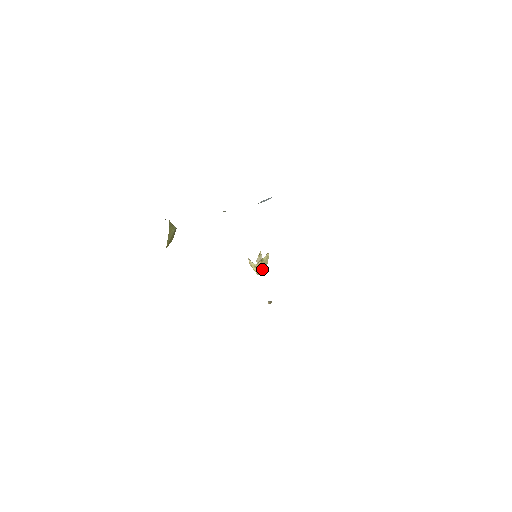
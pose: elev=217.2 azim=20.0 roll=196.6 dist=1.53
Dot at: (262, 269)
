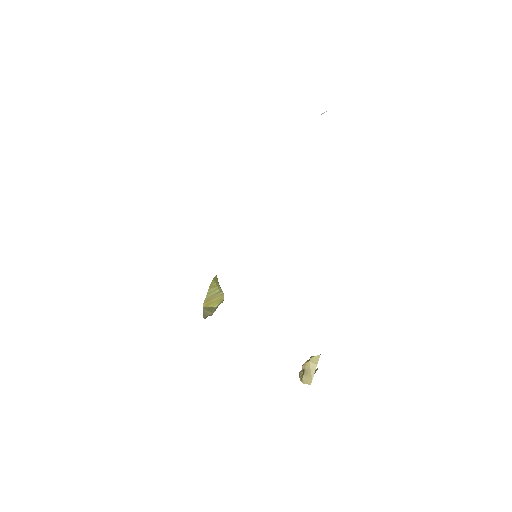
Dot at: (308, 374)
